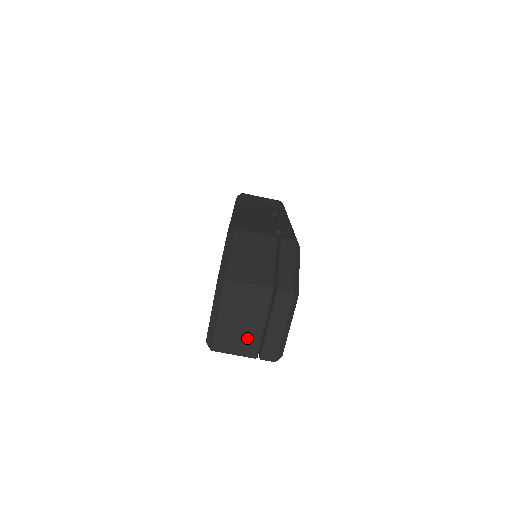
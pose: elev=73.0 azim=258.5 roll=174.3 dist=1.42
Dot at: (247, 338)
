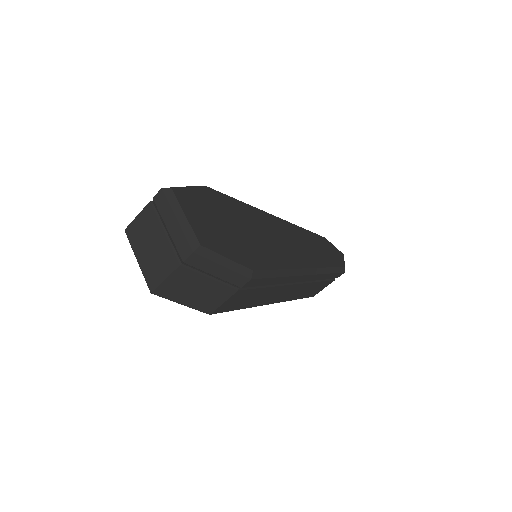
Dot at: (163, 255)
